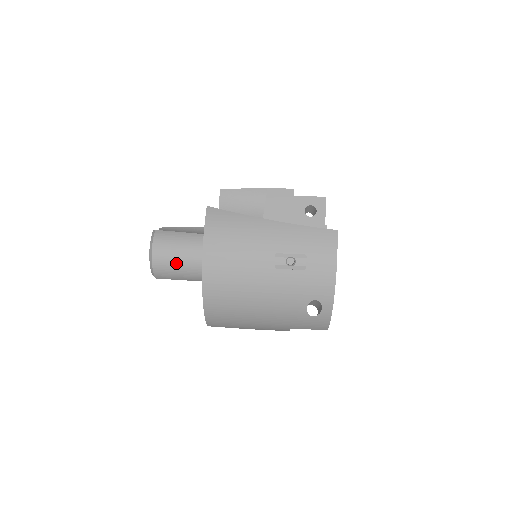
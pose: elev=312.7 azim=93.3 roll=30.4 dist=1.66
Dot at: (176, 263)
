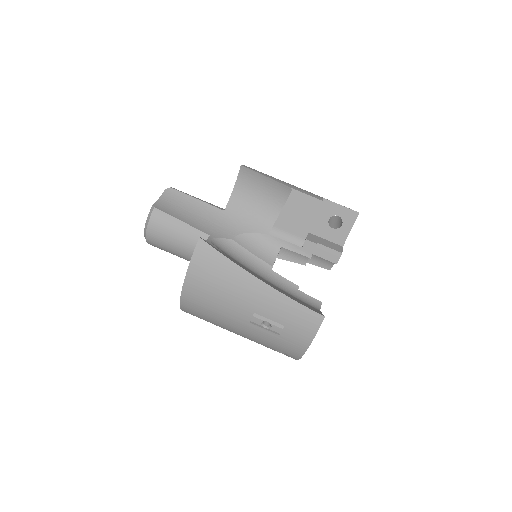
Dot at: (169, 248)
